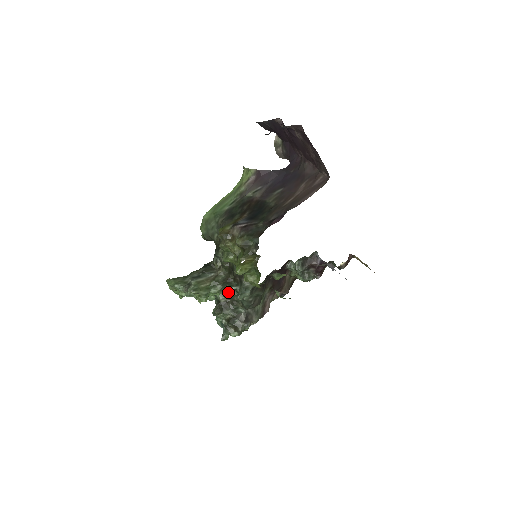
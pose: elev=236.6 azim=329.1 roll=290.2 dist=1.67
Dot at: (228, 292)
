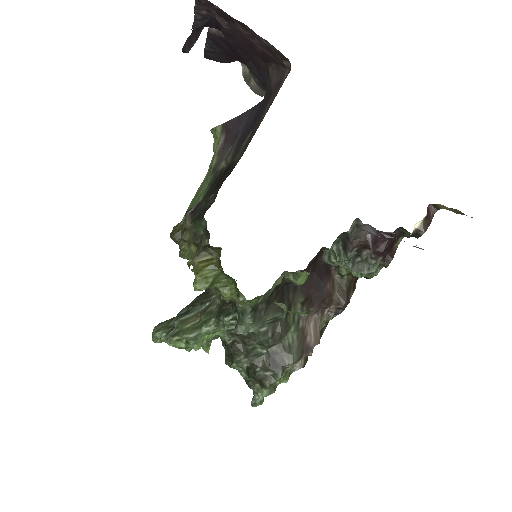
Dot at: (226, 326)
